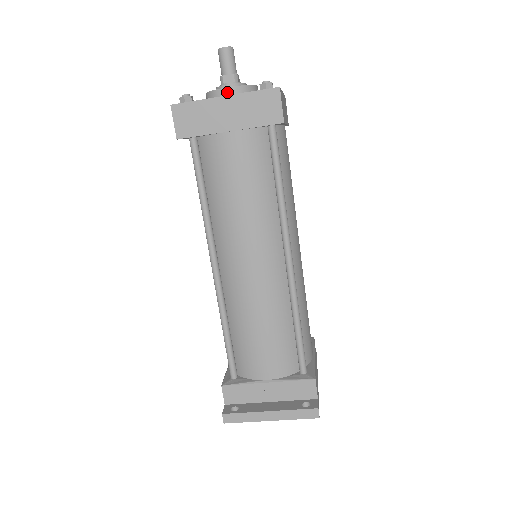
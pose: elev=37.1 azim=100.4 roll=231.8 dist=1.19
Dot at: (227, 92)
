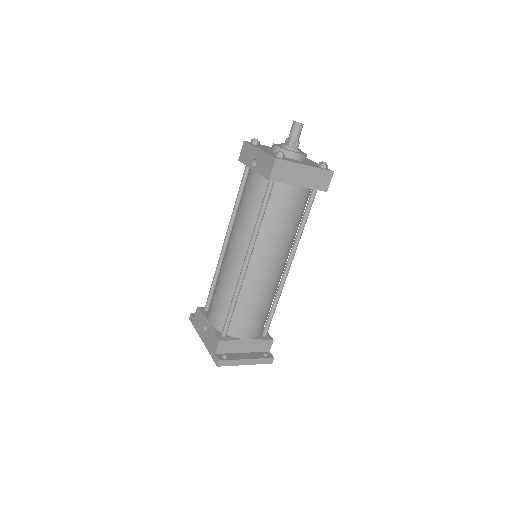
Dot at: (298, 156)
